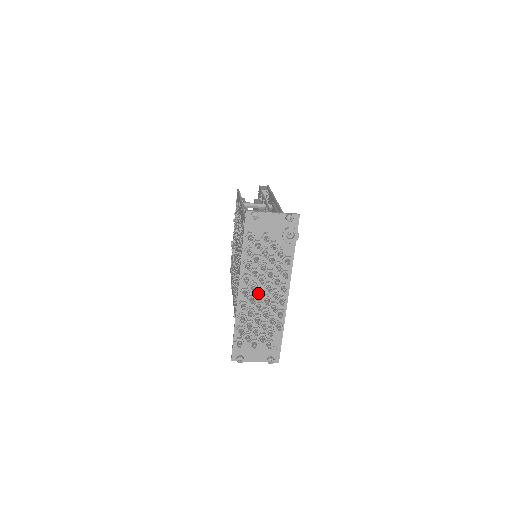
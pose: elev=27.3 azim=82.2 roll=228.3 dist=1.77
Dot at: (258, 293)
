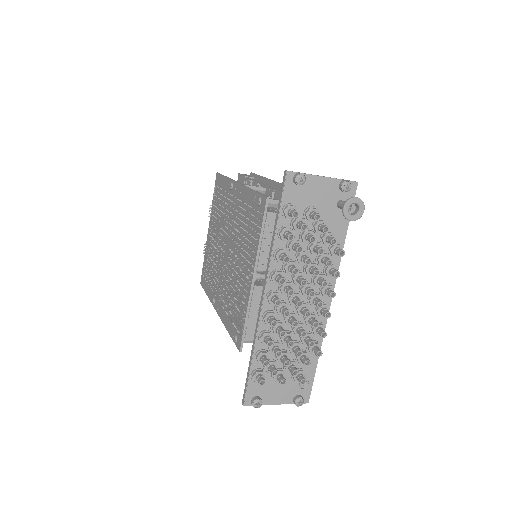
Dot at: (294, 299)
